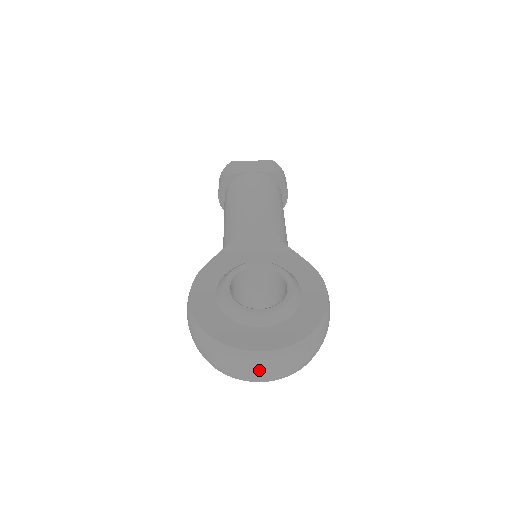
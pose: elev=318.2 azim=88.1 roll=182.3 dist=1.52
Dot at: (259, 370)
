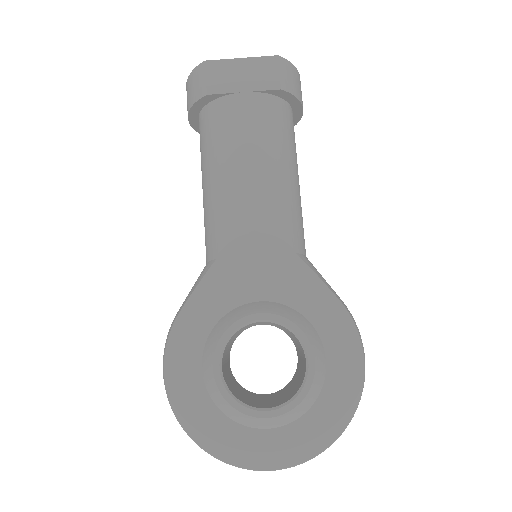
Dot at: occluded
